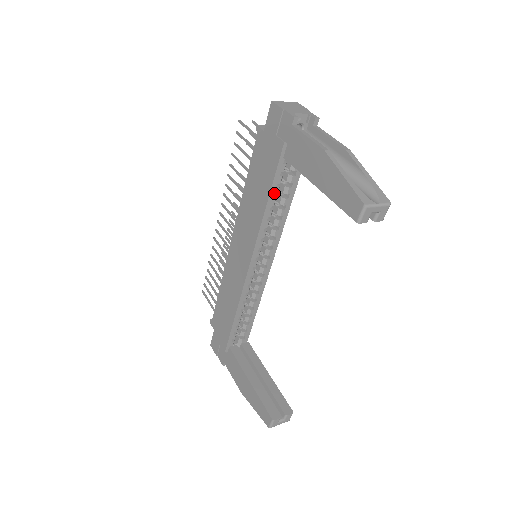
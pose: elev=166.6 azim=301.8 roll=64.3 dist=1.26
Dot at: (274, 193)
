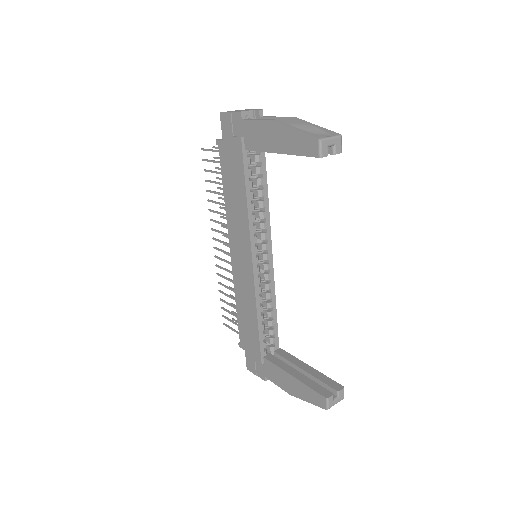
Dot at: (249, 186)
